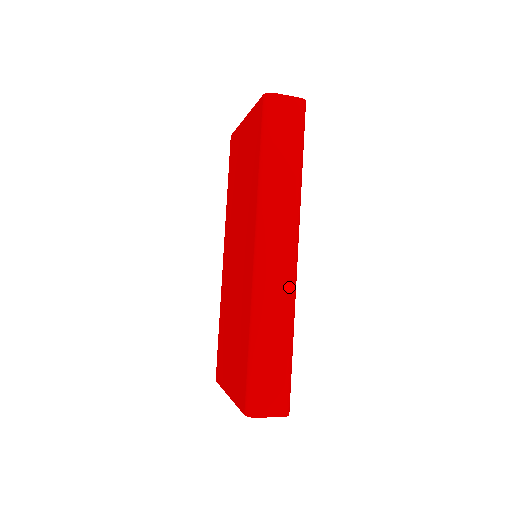
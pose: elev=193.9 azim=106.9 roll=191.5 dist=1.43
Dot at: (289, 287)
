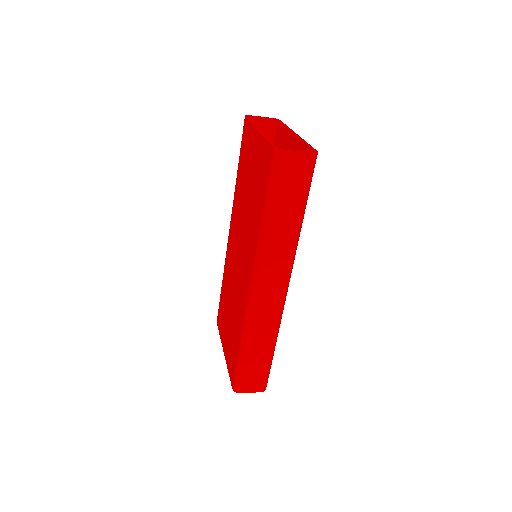
Dot at: (277, 313)
